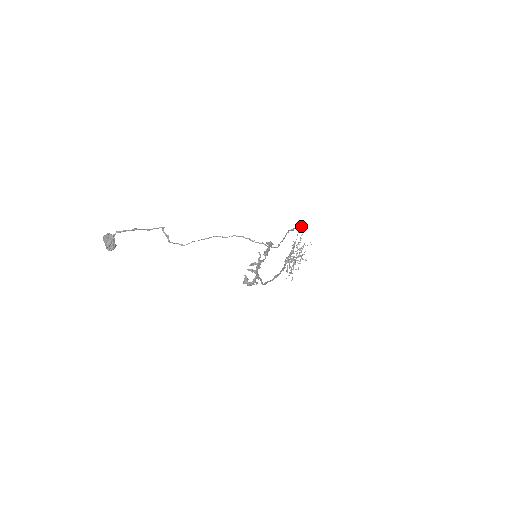
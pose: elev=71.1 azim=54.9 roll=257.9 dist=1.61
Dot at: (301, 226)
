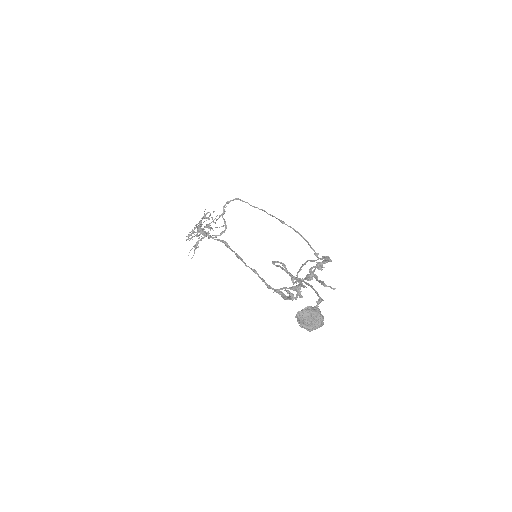
Dot at: (263, 210)
